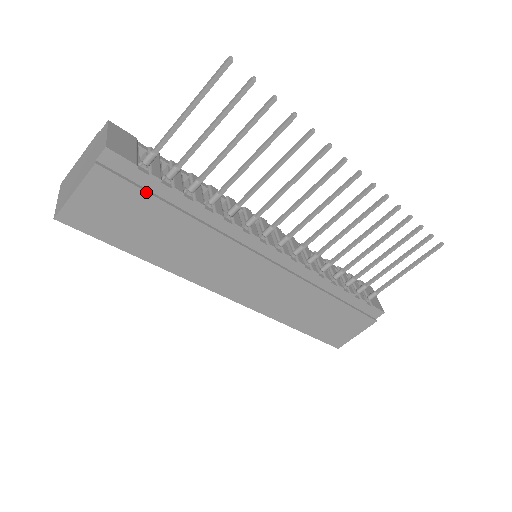
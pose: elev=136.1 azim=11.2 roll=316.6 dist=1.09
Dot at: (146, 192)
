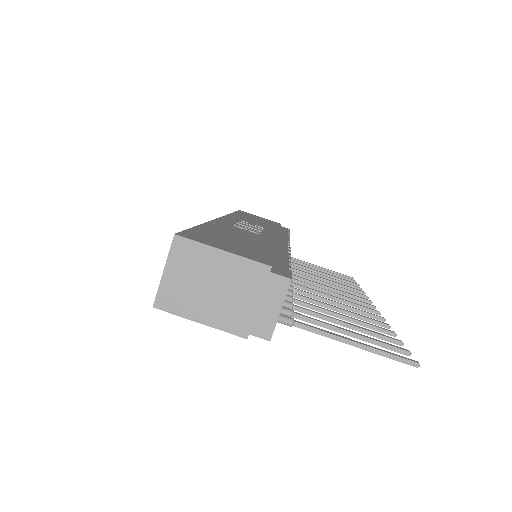
Dot at: occluded
